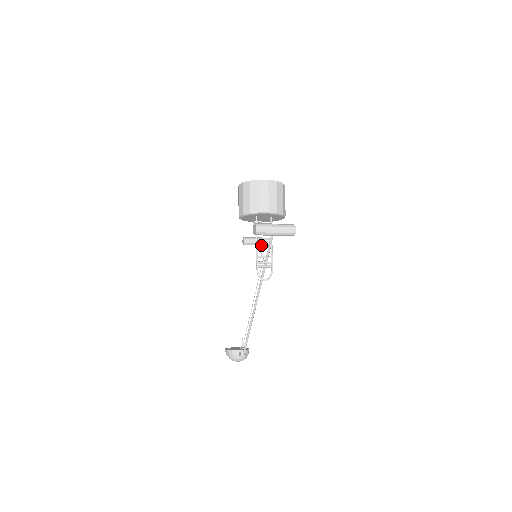
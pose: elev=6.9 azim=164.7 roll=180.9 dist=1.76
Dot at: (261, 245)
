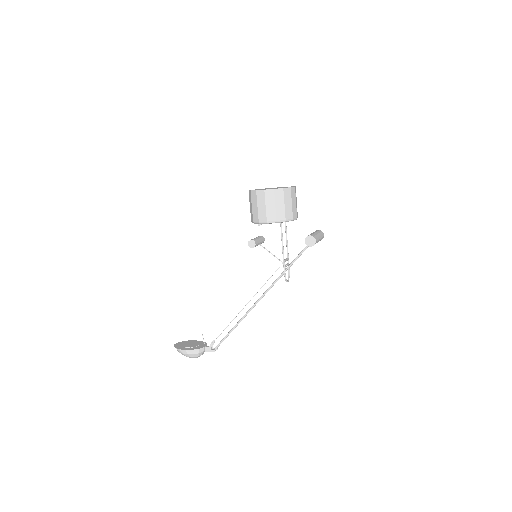
Dot at: occluded
